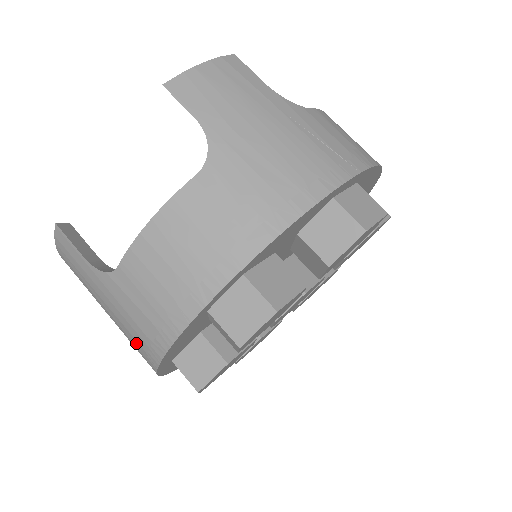
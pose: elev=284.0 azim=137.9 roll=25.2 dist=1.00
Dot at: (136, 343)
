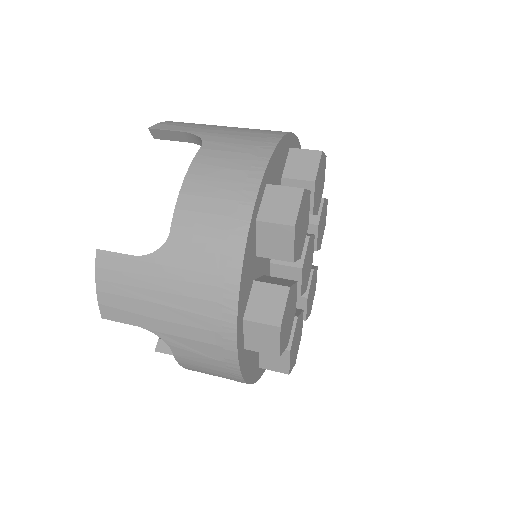
Dot at: (207, 307)
